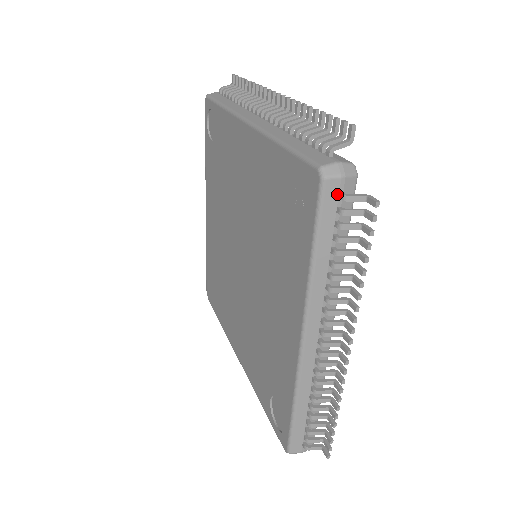
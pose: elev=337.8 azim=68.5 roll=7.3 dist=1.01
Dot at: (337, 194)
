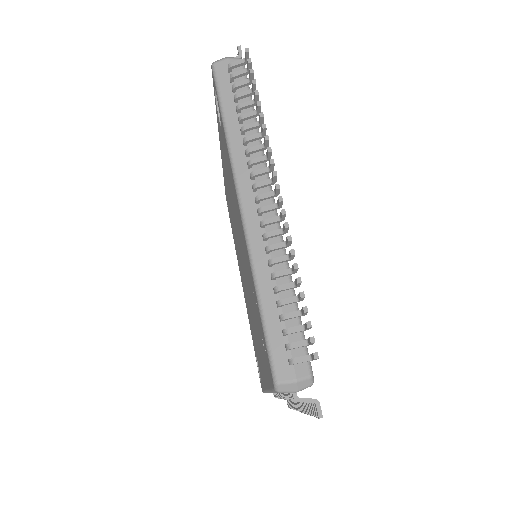
Dot at: occluded
